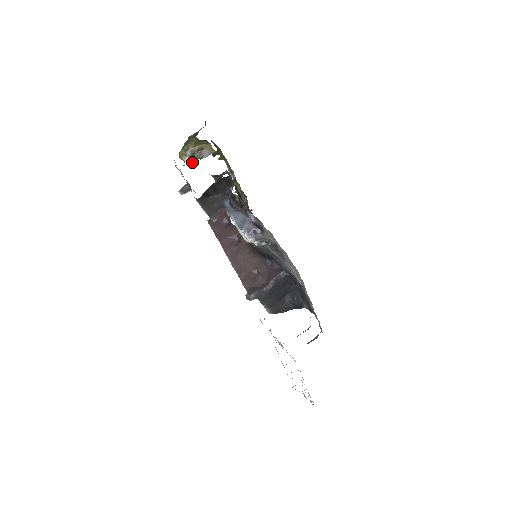
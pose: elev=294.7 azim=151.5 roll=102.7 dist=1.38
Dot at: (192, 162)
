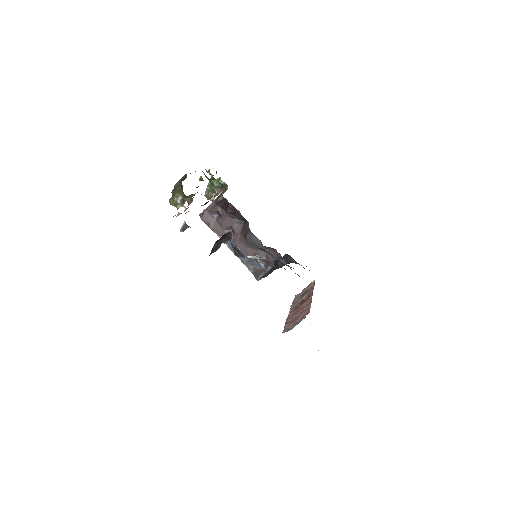
Dot at: (184, 207)
